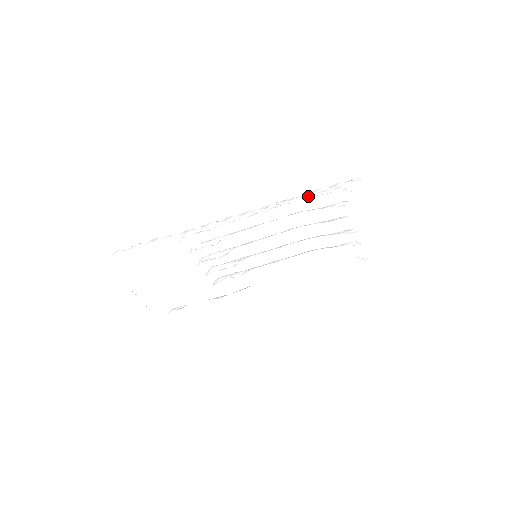
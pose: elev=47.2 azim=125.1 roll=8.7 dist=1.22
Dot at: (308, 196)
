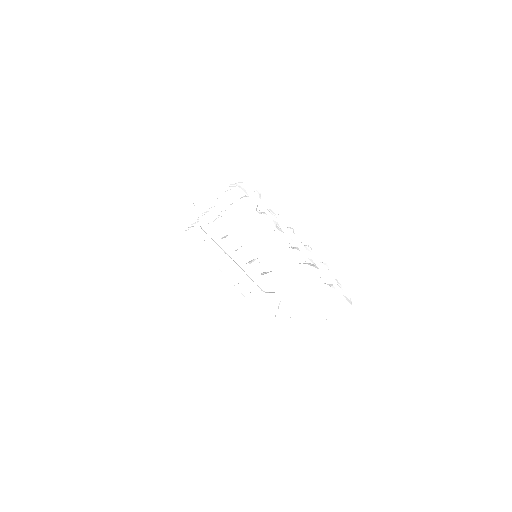
Dot at: occluded
